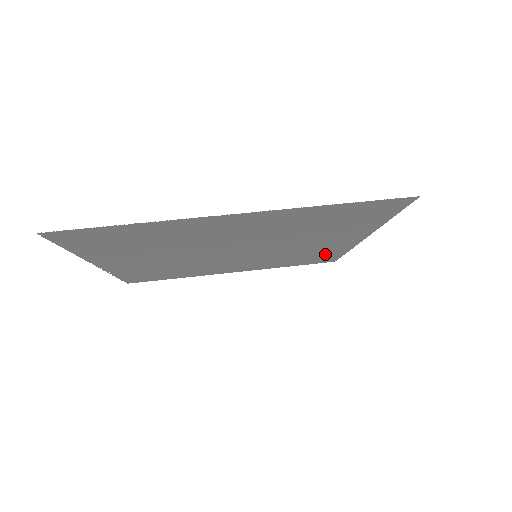
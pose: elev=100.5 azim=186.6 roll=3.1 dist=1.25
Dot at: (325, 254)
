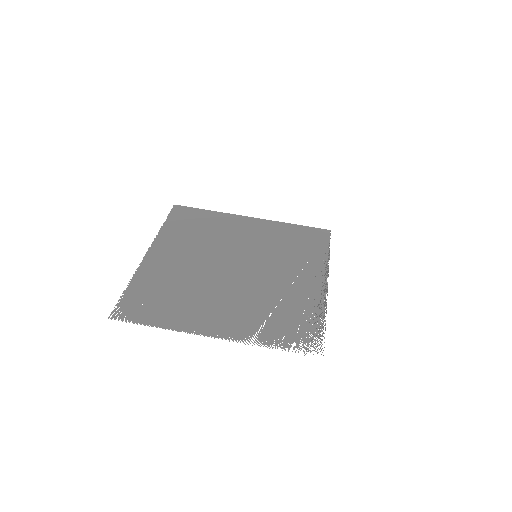
Dot at: (313, 251)
